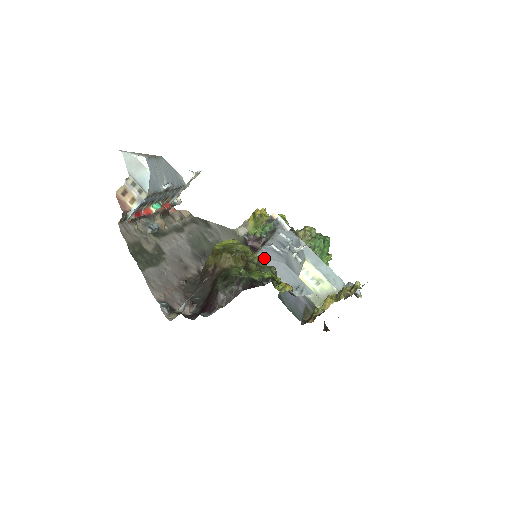
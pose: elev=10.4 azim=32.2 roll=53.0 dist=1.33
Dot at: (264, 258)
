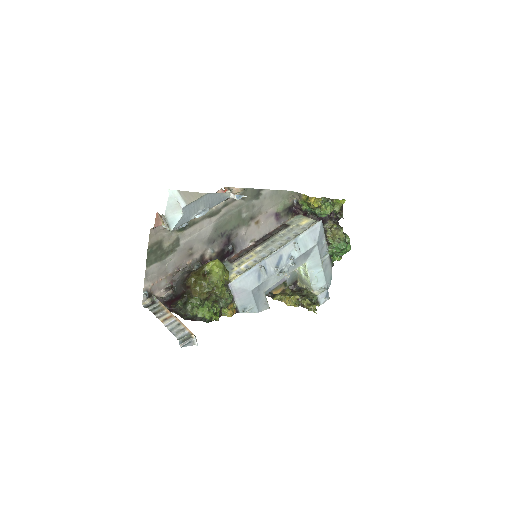
Dot at: (235, 286)
